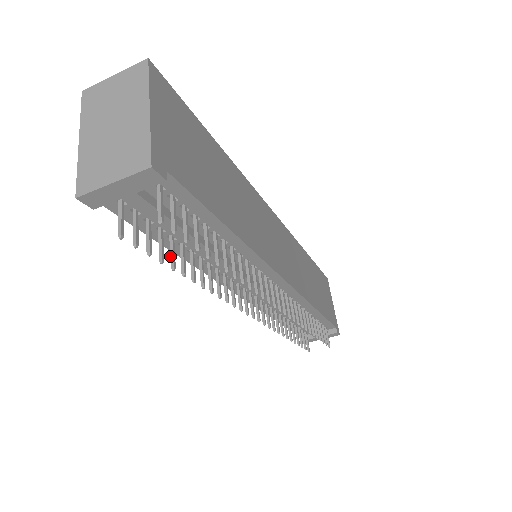
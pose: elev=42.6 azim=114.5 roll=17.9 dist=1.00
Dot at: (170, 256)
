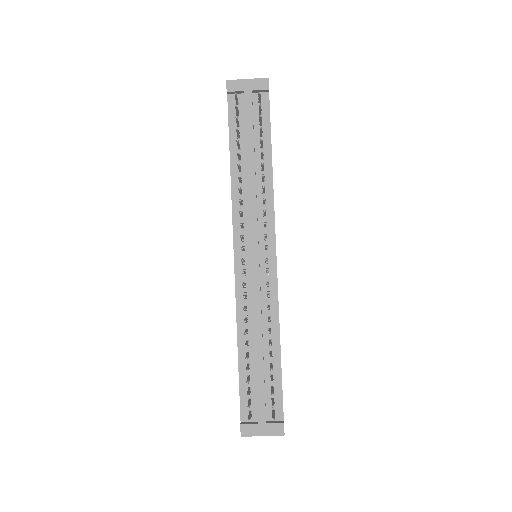
Dot at: (237, 142)
